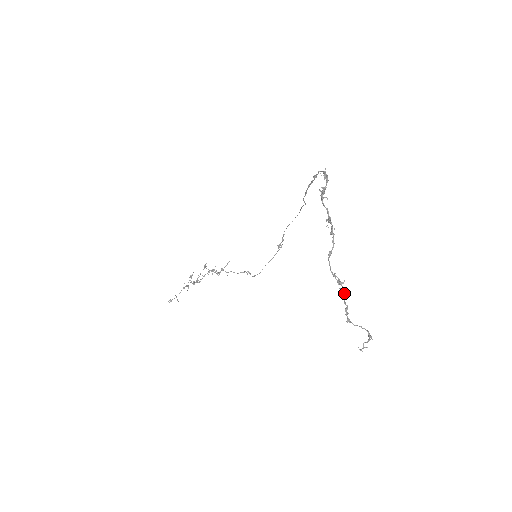
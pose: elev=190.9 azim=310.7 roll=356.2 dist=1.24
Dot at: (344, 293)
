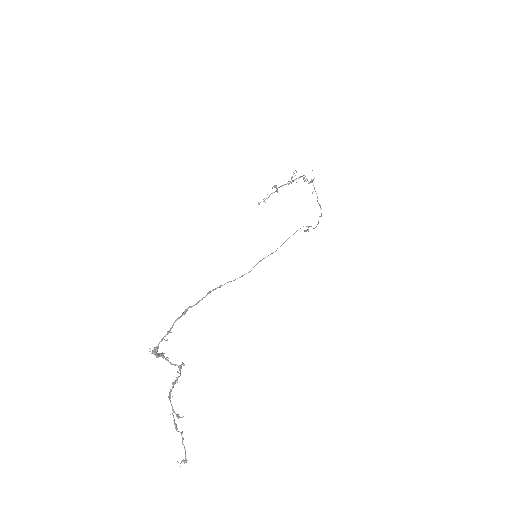
Dot at: (175, 427)
